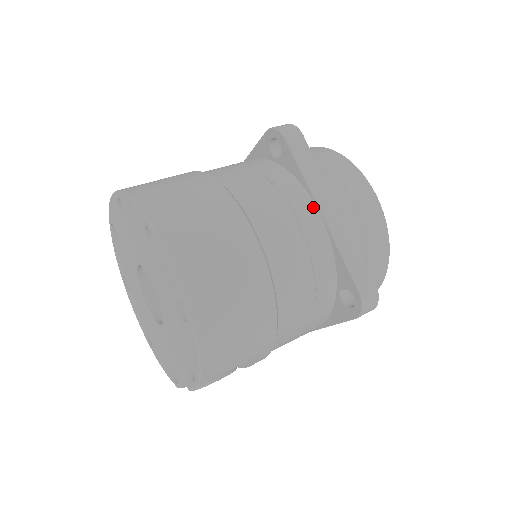
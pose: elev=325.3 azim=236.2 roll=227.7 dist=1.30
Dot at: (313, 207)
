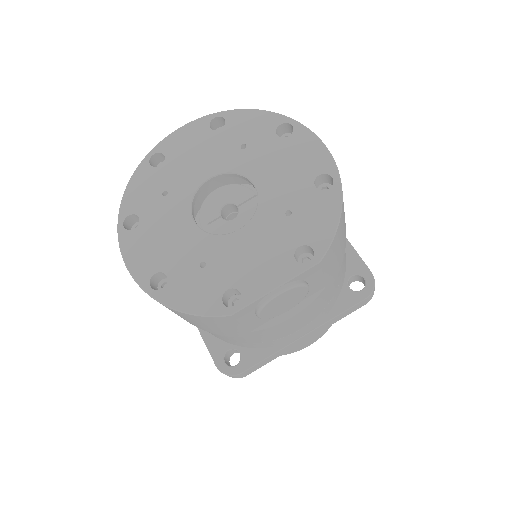
Dot at: occluded
